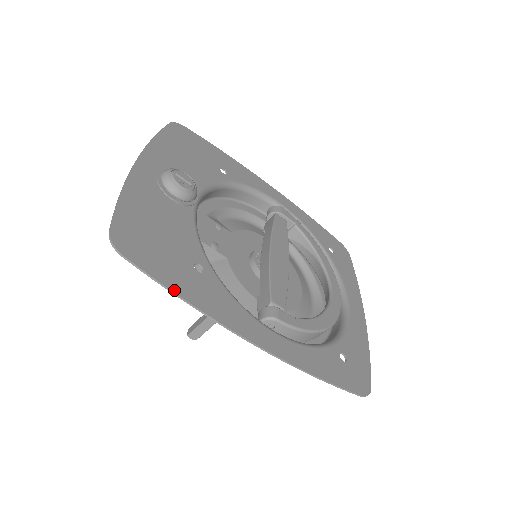
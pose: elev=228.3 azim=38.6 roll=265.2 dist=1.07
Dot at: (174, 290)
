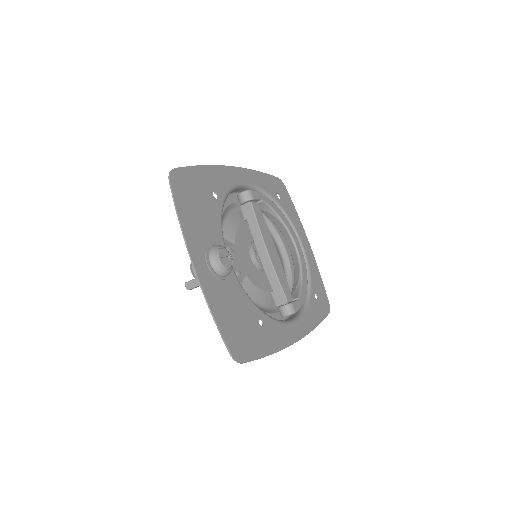
Dot at: (265, 355)
